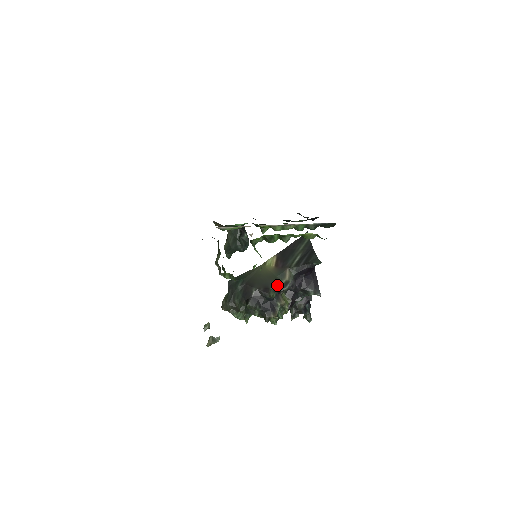
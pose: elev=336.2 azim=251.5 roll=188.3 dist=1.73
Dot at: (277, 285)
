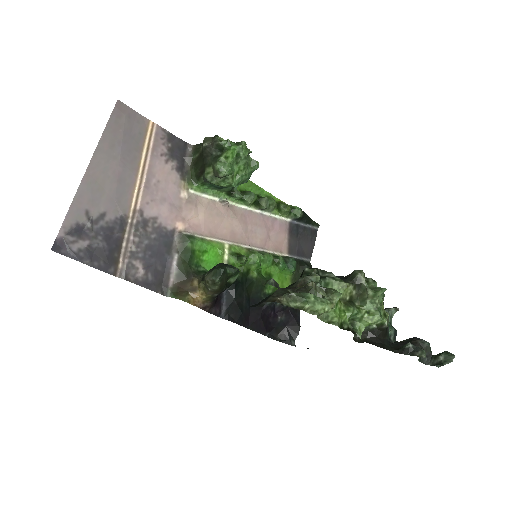
Dot at: occluded
